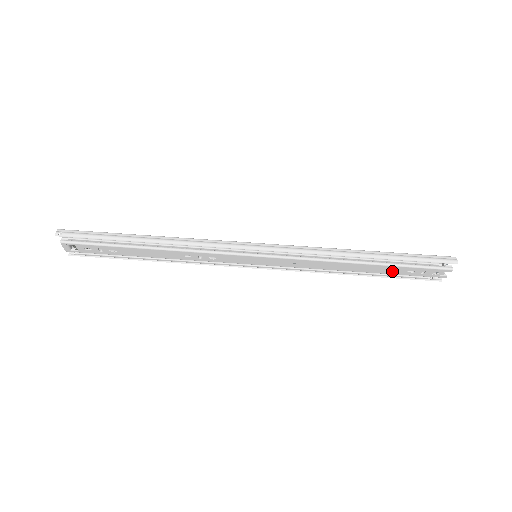
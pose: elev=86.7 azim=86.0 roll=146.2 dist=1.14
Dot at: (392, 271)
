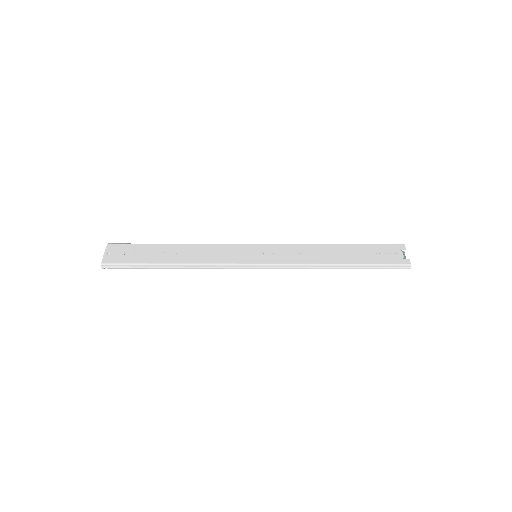
Dot at: occluded
